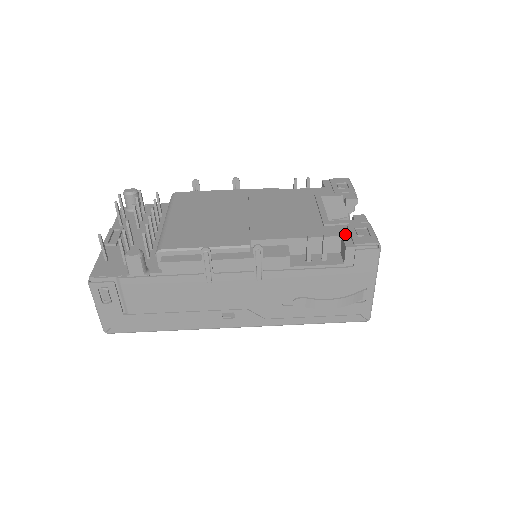
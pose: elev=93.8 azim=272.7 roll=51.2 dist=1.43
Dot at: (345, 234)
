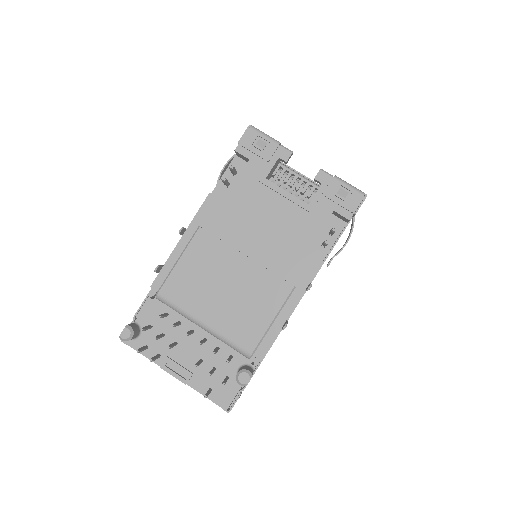
Dot at: (334, 207)
